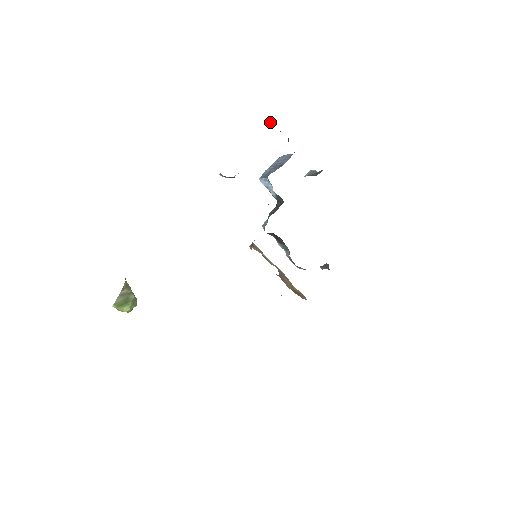
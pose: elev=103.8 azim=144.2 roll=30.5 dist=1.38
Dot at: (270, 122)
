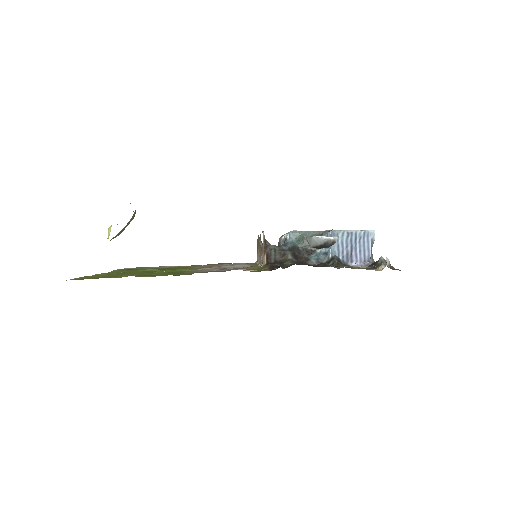
Dot at: occluded
